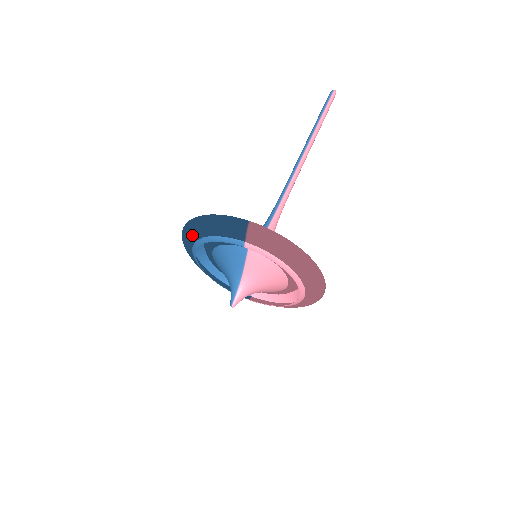
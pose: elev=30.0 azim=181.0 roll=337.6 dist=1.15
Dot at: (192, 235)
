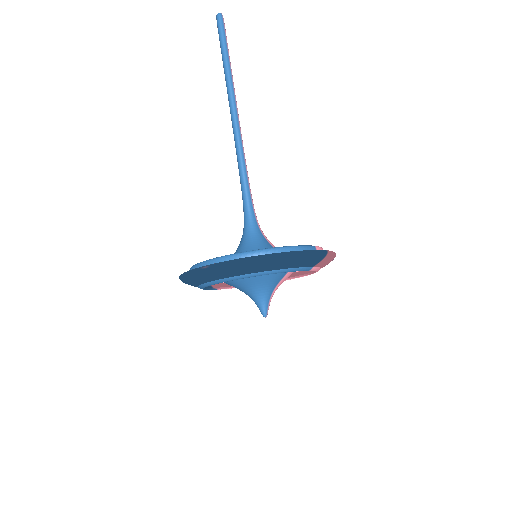
Dot at: (253, 269)
